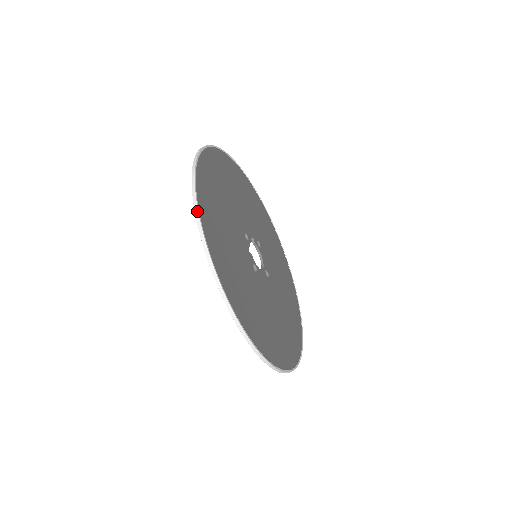
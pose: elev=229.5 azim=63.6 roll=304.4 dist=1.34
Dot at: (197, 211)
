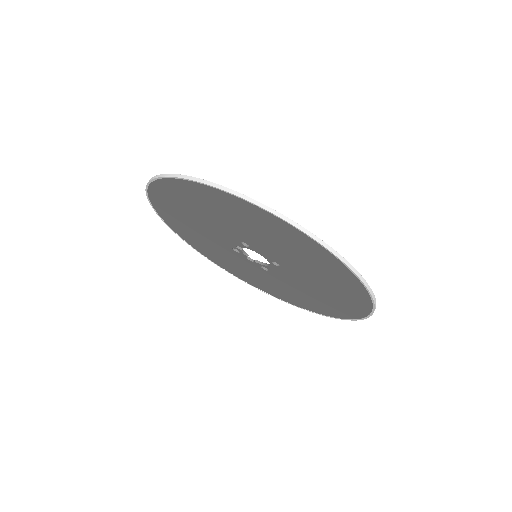
Dot at: occluded
